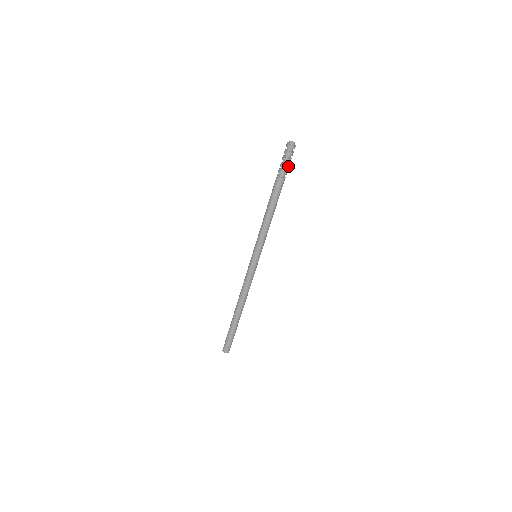
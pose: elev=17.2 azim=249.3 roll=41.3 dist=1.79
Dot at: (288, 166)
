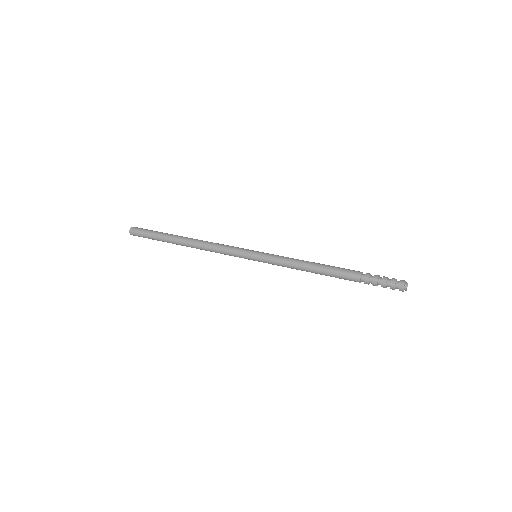
Dot at: (377, 284)
